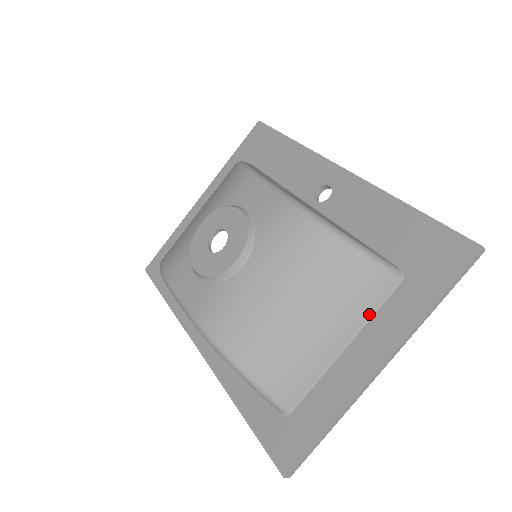
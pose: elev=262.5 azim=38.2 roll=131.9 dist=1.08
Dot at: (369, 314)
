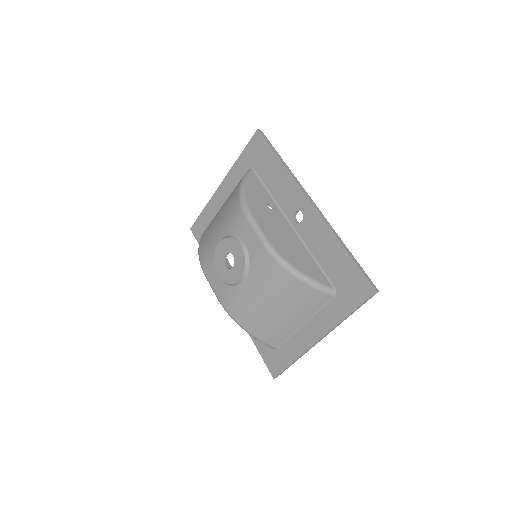
Dot at: (316, 310)
